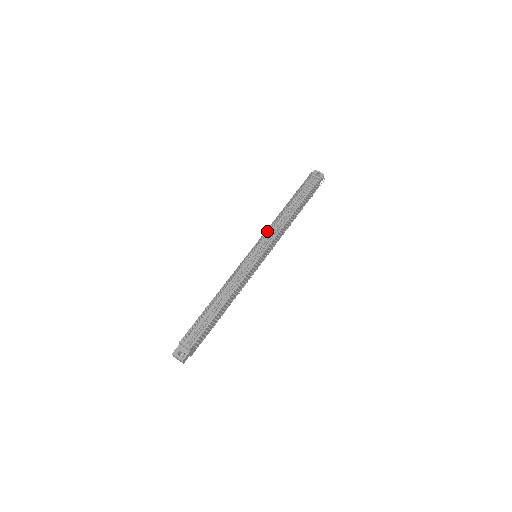
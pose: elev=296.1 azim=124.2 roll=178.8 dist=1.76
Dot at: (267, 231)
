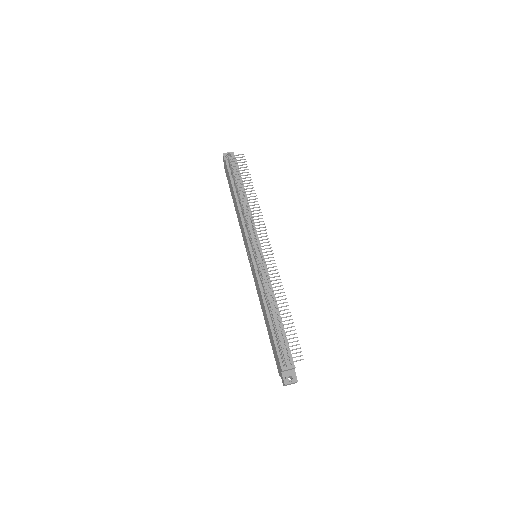
Dot at: (247, 229)
